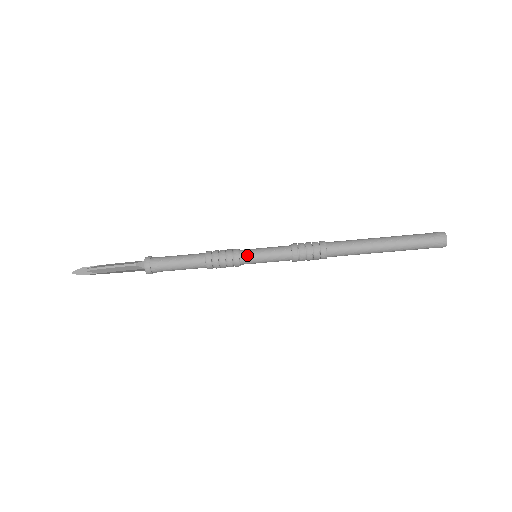
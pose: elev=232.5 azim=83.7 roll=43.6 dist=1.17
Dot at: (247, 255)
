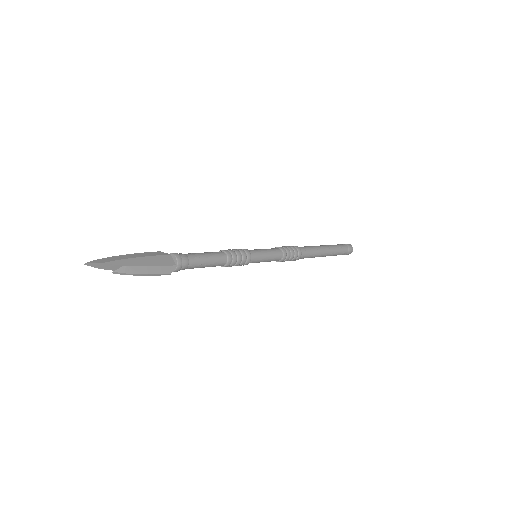
Dot at: (254, 262)
